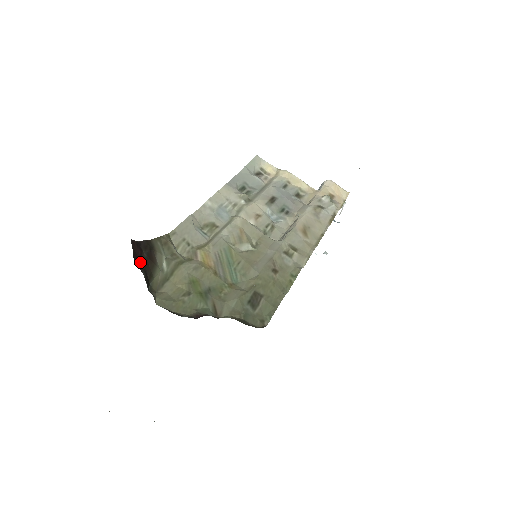
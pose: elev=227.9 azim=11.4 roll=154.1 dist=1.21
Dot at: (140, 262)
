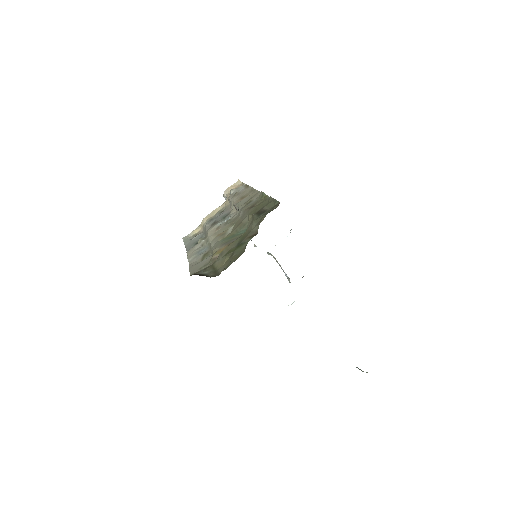
Dot at: occluded
